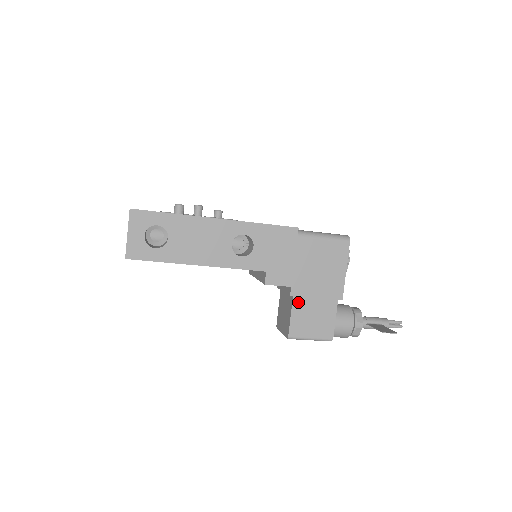
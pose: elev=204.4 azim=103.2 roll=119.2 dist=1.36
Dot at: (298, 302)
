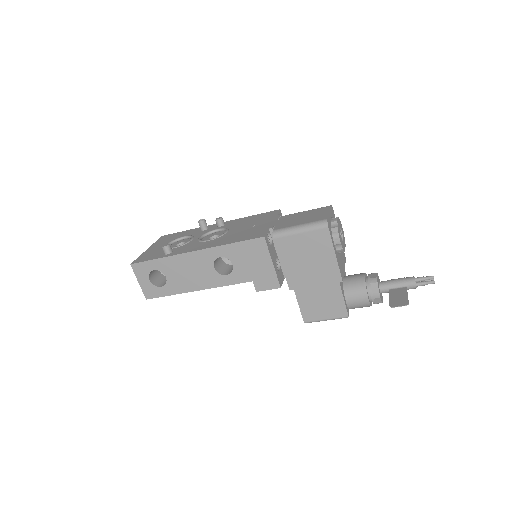
Dot at: (300, 293)
